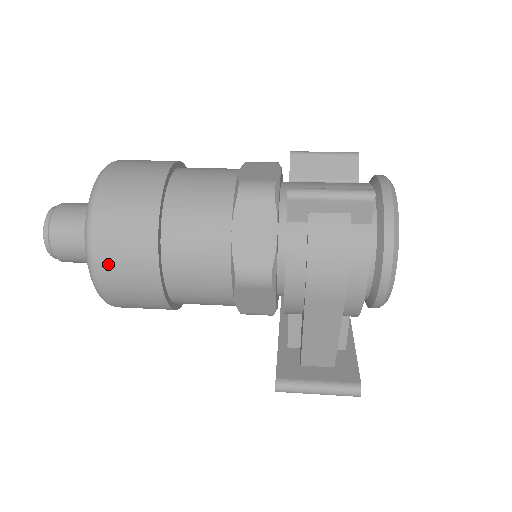
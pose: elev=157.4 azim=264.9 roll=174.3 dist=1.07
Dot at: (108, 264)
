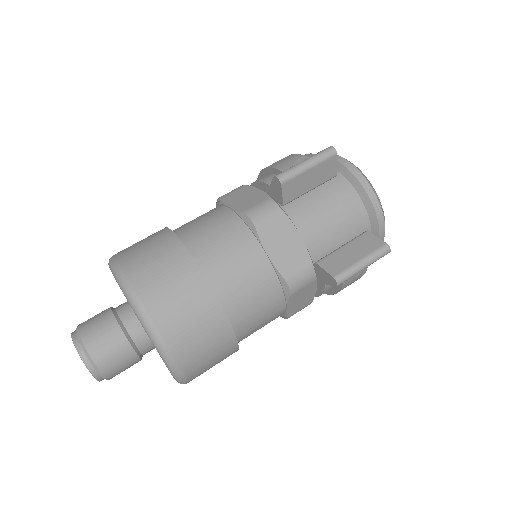
Dot at: (199, 375)
